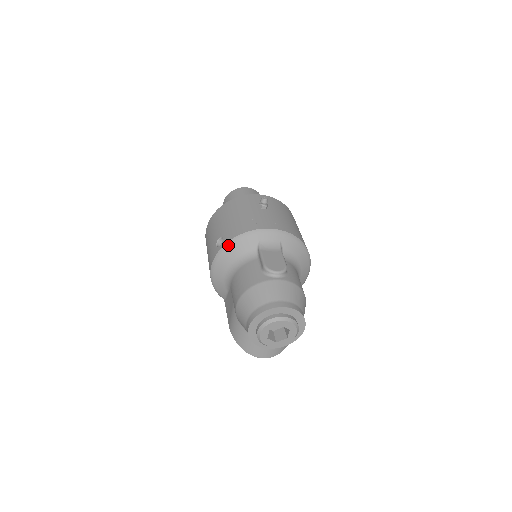
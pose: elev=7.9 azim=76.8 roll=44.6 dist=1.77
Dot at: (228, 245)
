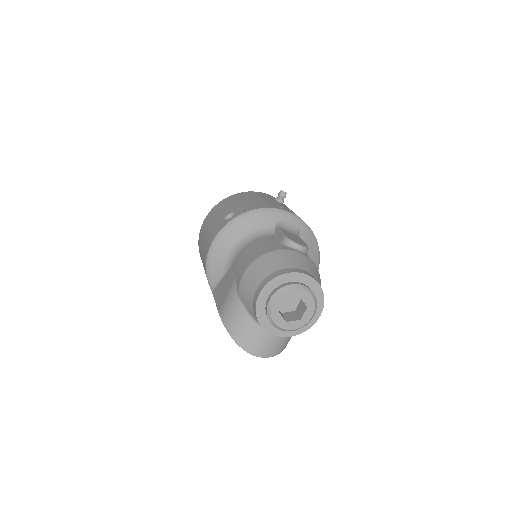
Dot at: (242, 216)
